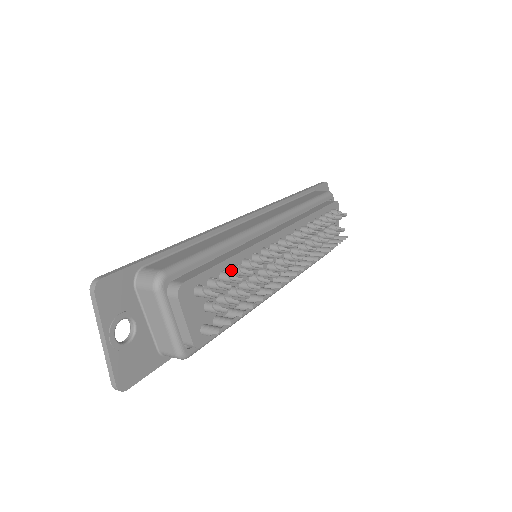
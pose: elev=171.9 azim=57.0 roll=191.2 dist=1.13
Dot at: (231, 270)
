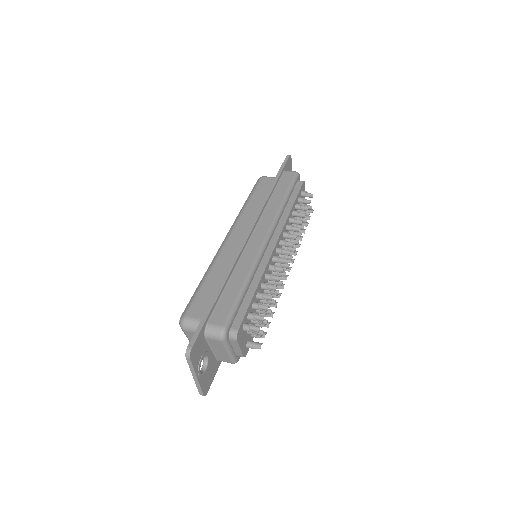
Dot at: (256, 297)
